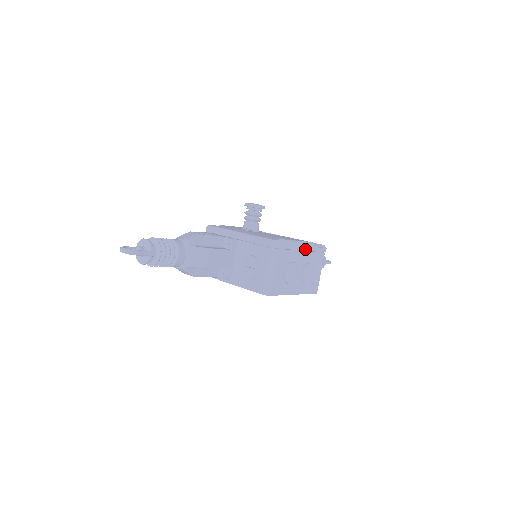
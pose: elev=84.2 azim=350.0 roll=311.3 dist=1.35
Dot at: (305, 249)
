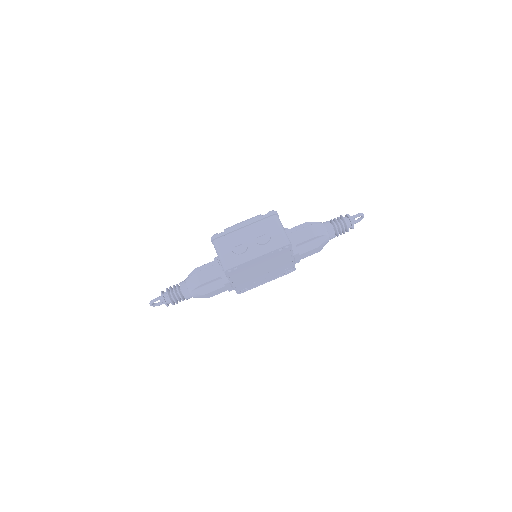
Dot at: (245, 225)
